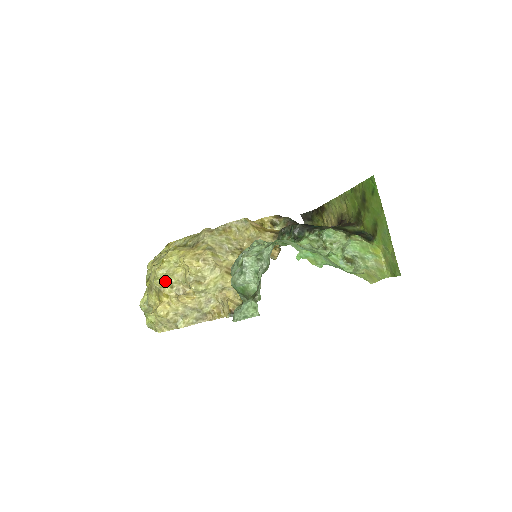
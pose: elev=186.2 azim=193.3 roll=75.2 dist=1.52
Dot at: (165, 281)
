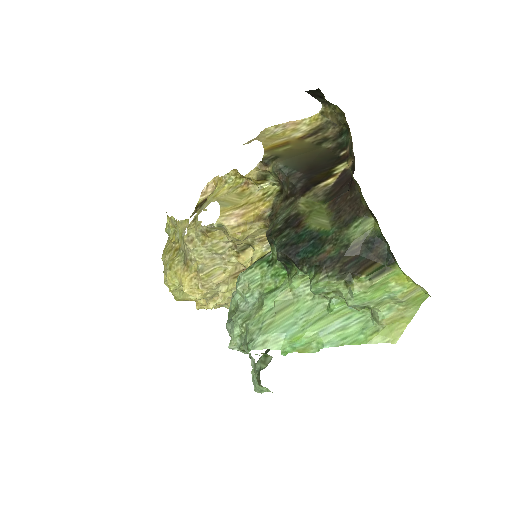
Dot at: (184, 295)
